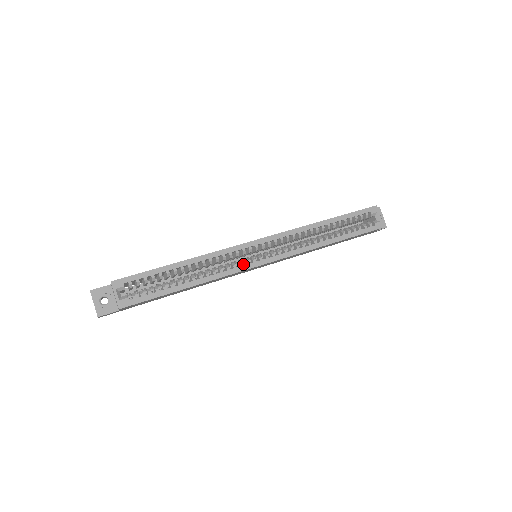
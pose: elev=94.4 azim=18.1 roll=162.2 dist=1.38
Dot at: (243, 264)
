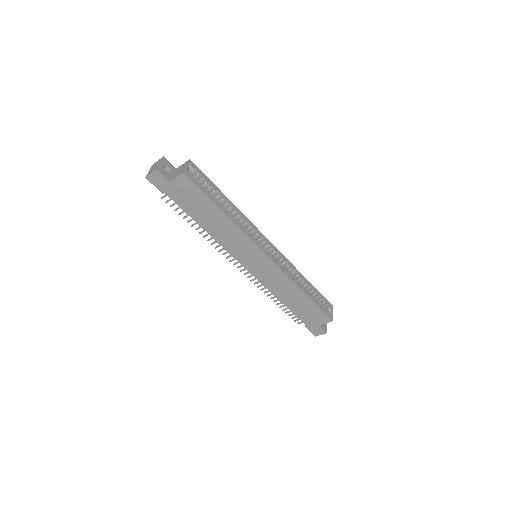
Dot at: occluded
